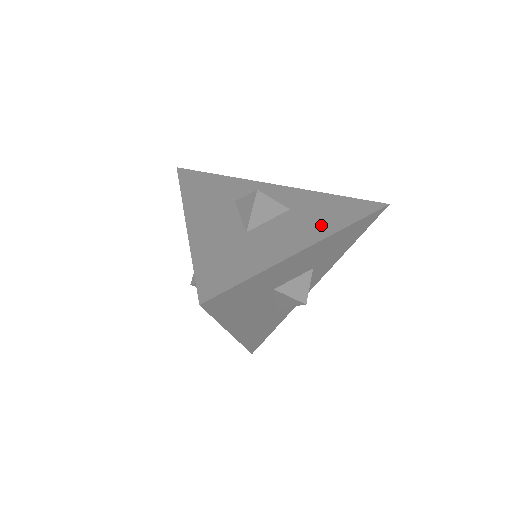
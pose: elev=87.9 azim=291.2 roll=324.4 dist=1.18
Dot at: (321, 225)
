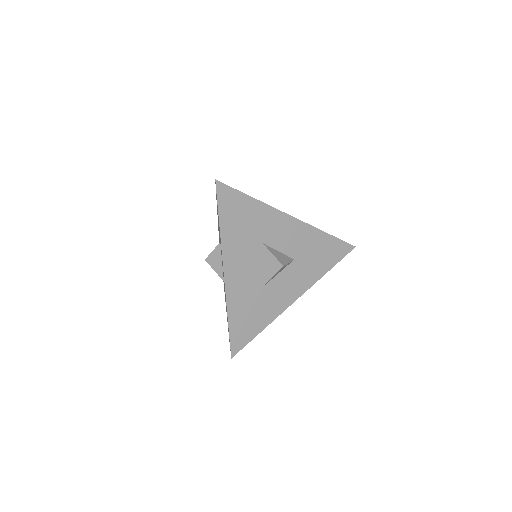
Dot at: occluded
